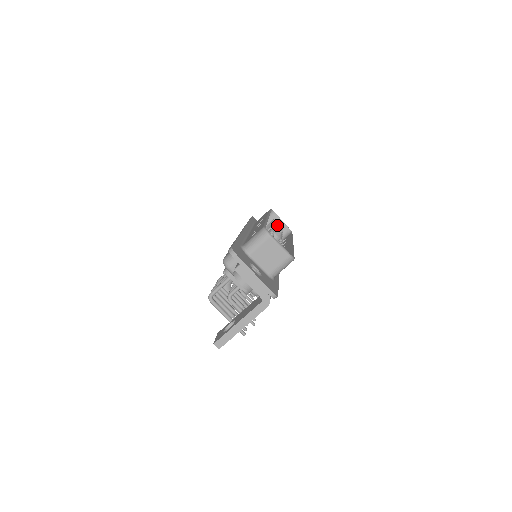
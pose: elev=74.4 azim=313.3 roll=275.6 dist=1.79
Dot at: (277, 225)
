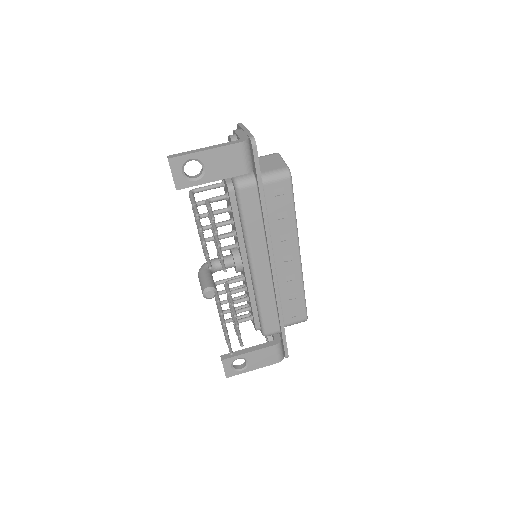
Dot at: occluded
